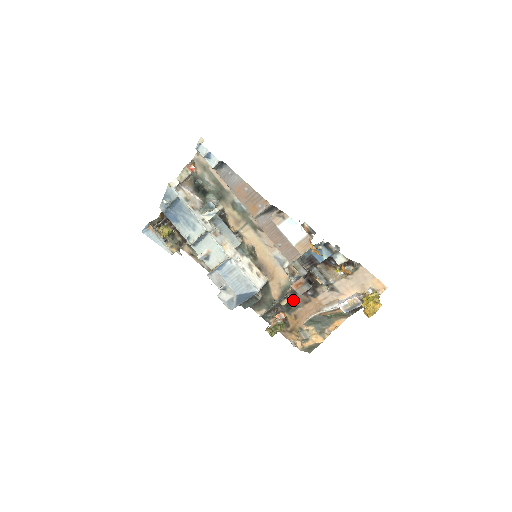
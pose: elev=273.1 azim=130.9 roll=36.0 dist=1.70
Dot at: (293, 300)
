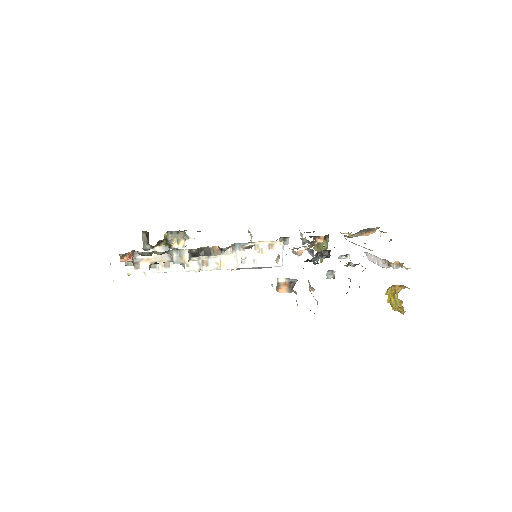
Dot at: occluded
